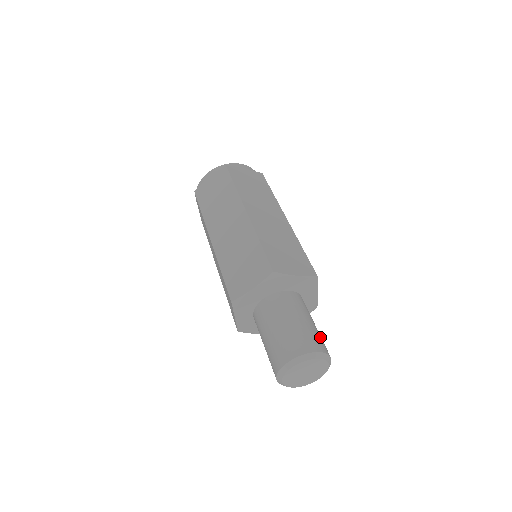
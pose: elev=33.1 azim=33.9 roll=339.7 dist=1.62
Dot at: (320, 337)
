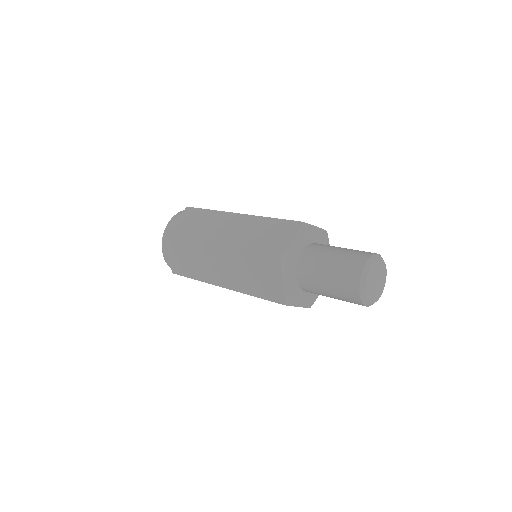
Dot at: occluded
